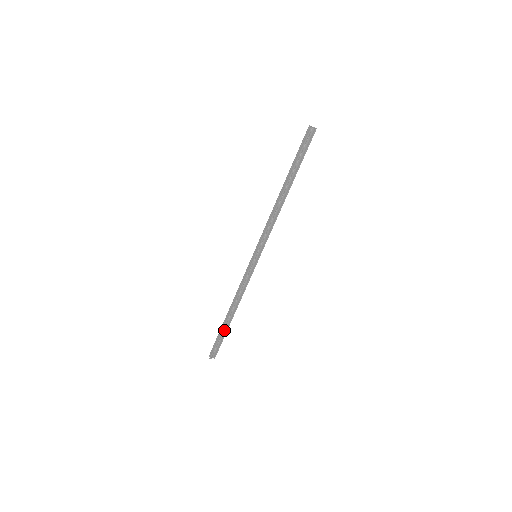
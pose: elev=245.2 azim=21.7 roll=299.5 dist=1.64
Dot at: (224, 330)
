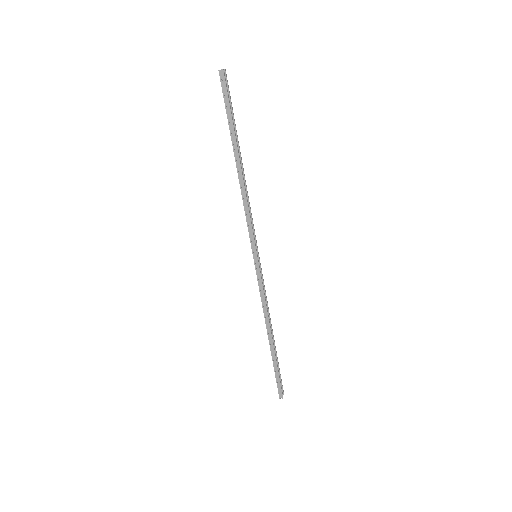
Dot at: (275, 359)
